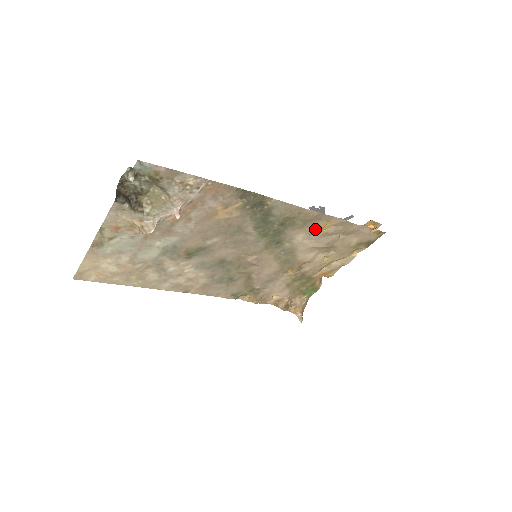
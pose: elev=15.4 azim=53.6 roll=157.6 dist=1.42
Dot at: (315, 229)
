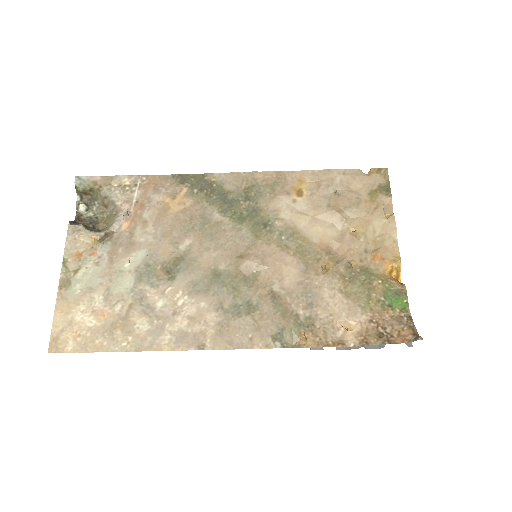
Dot at: (292, 192)
